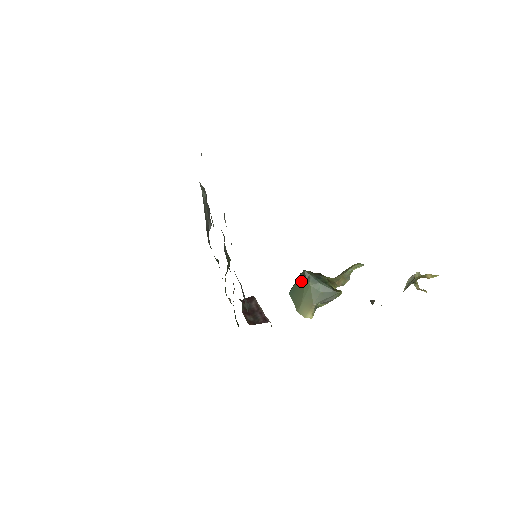
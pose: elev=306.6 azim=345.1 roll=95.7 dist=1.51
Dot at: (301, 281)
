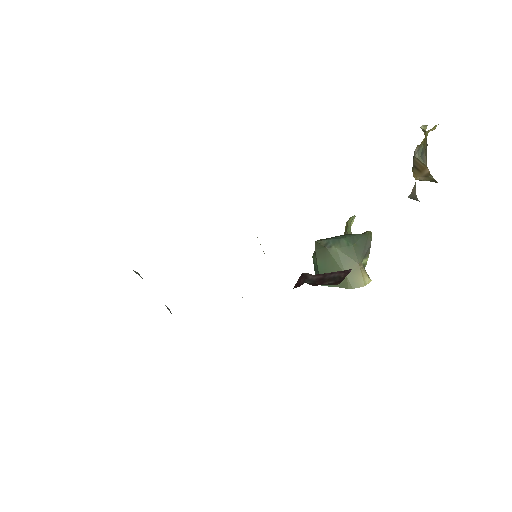
Dot at: (322, 257)
